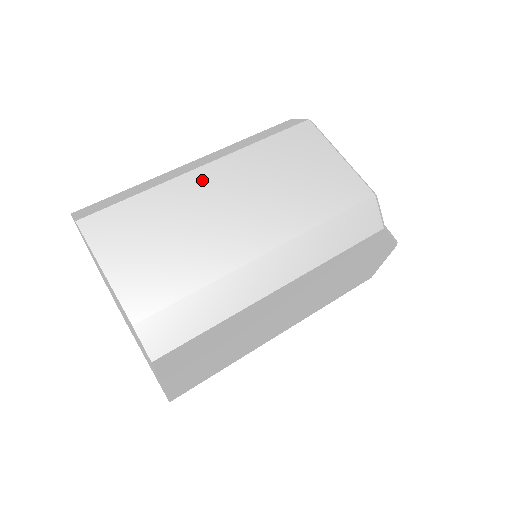
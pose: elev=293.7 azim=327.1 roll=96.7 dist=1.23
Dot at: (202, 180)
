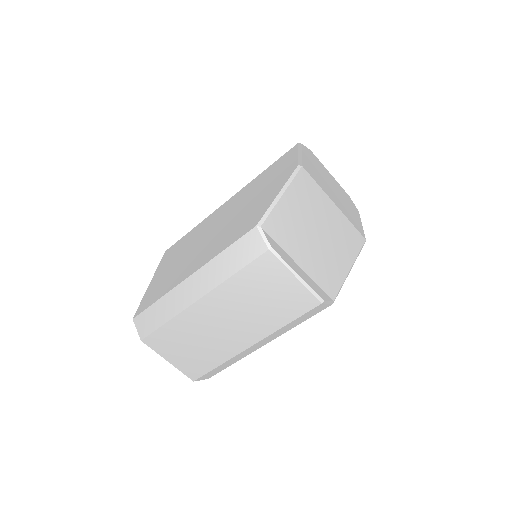
Dot at: (202, 309)
